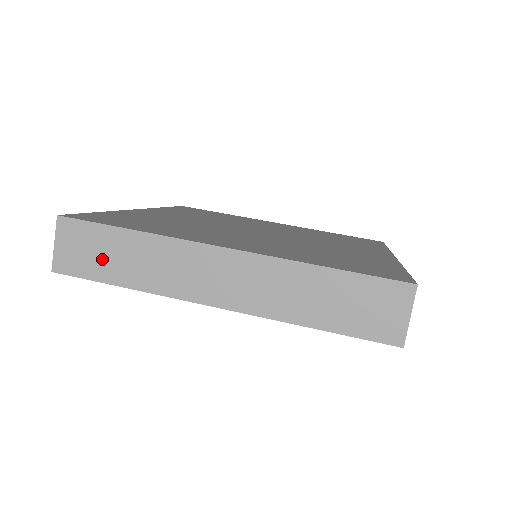
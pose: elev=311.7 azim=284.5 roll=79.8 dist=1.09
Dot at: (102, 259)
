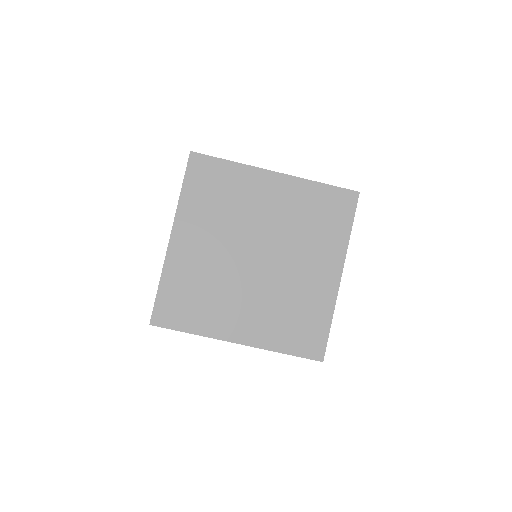
Dot at: occluded
